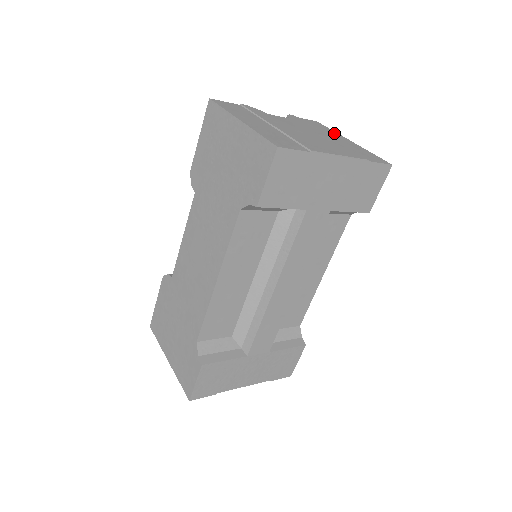
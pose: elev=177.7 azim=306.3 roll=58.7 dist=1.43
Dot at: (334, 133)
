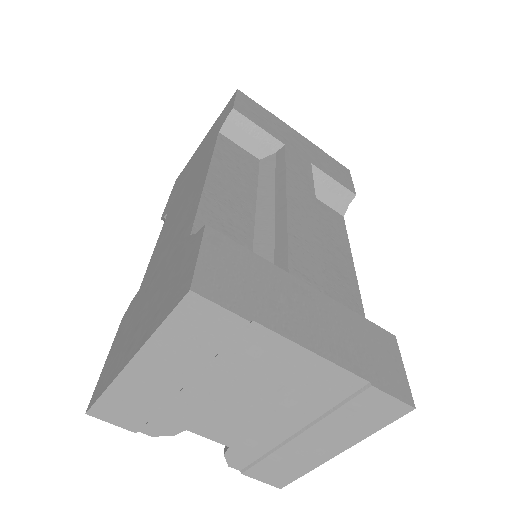
Dot at: occluded
